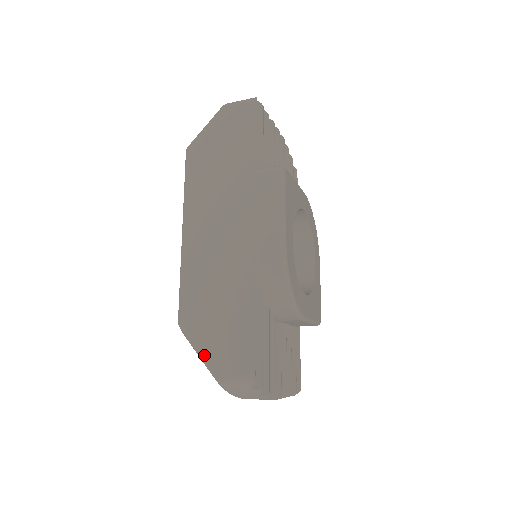
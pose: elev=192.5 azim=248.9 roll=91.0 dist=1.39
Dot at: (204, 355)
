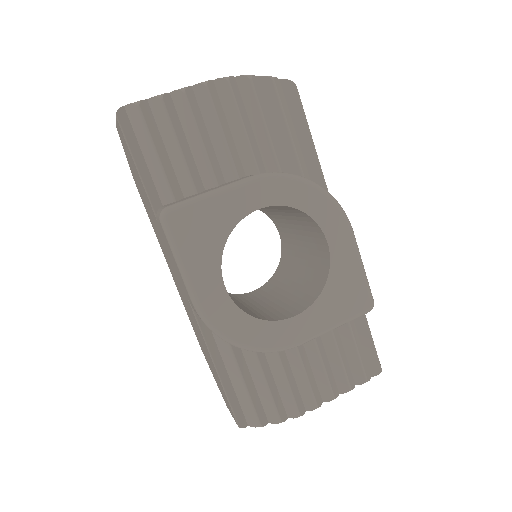
Dot at: (217, 385)
